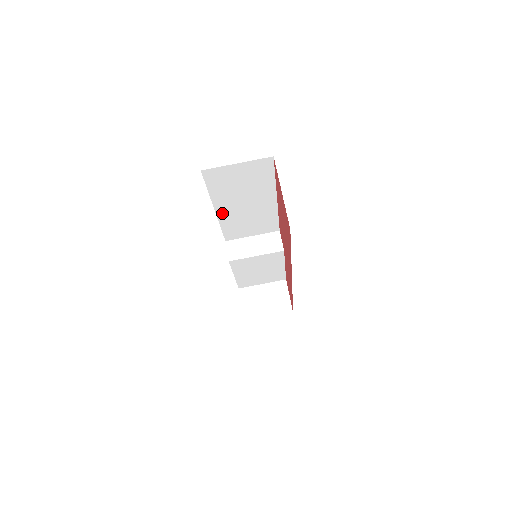
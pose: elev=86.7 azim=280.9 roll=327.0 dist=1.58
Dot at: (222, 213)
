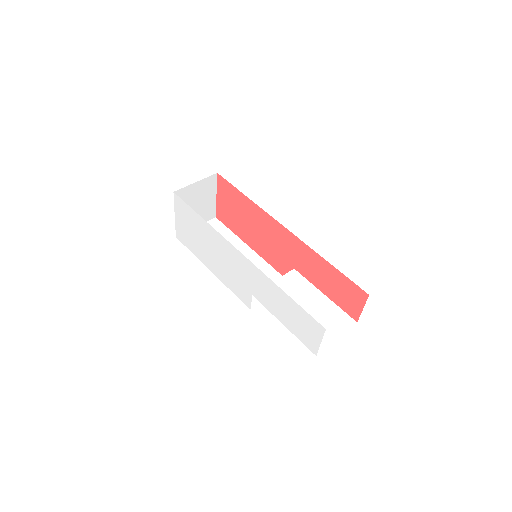
Dot at: occluded
